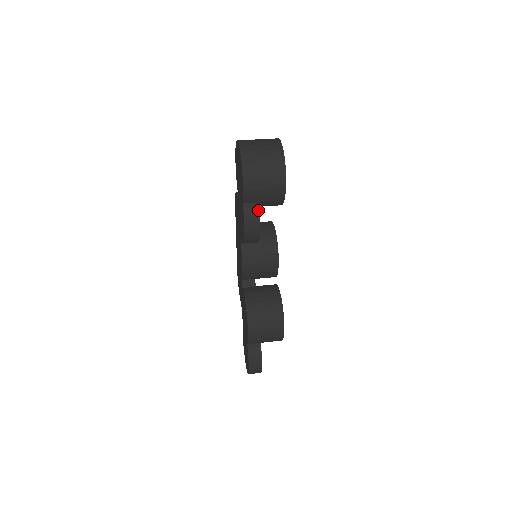
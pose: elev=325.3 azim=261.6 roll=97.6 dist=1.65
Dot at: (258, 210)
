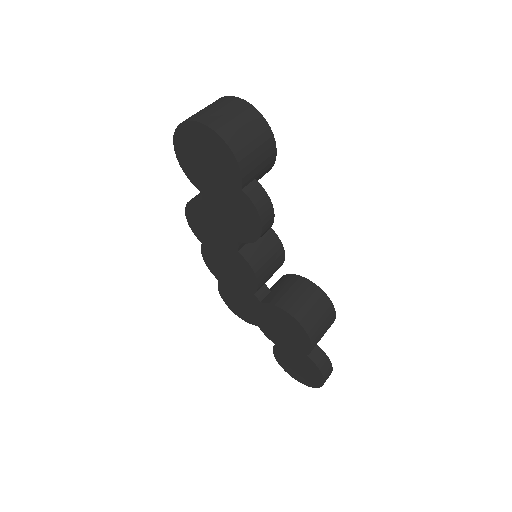
Dot at: (261, 187)
